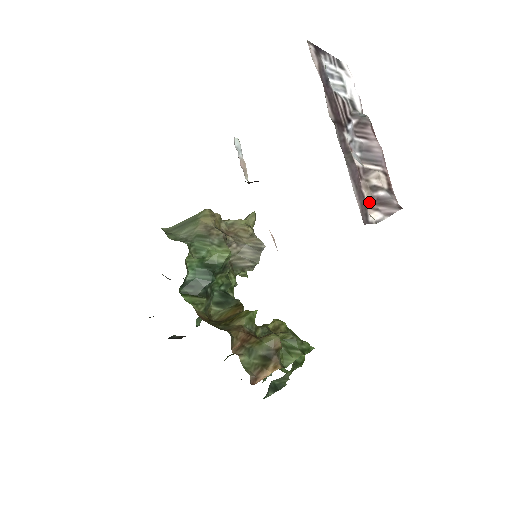
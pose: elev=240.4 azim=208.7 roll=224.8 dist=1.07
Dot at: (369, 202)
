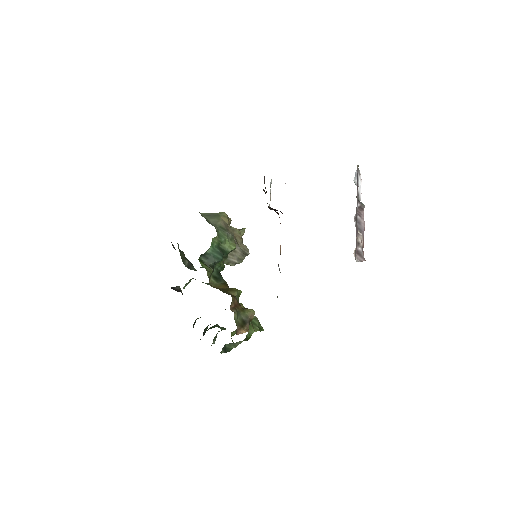
Dot at: occluded
